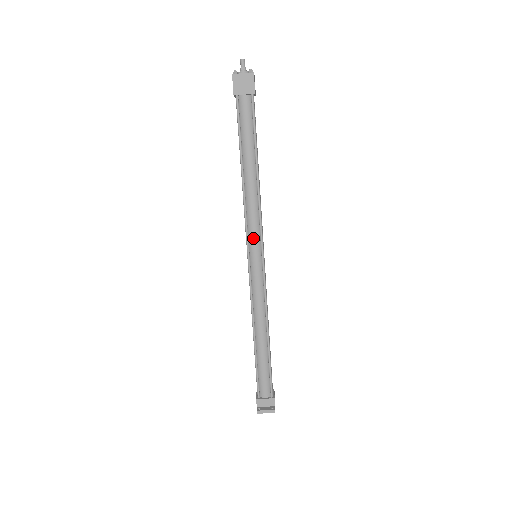
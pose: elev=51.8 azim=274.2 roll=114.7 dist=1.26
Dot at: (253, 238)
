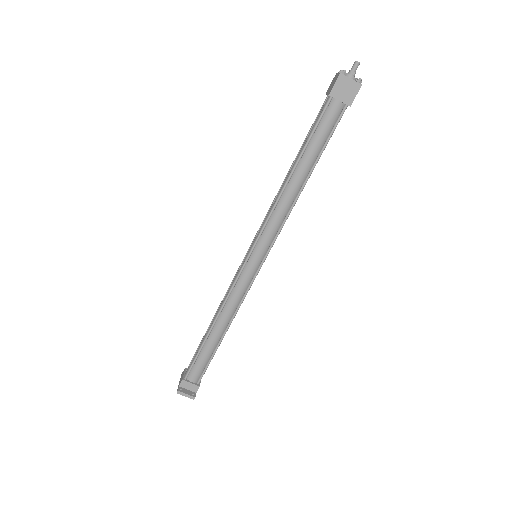
Dot at: (264, 240)
